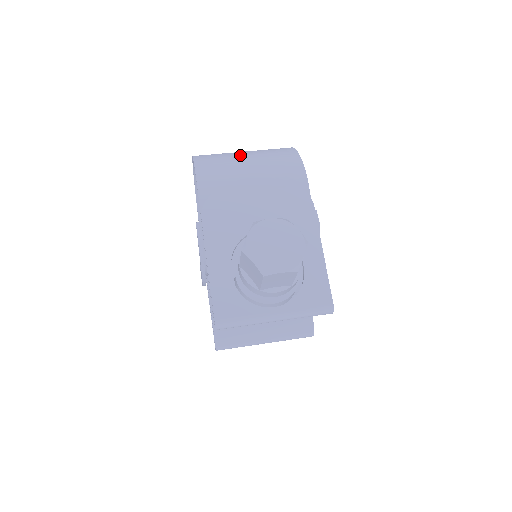
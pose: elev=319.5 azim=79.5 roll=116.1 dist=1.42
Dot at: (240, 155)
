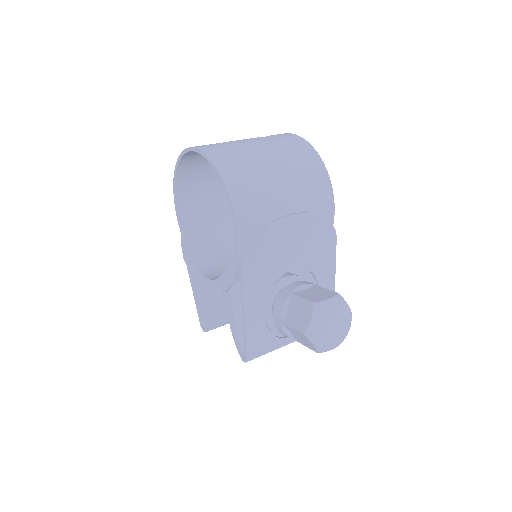
Dot at: (271, 171)
